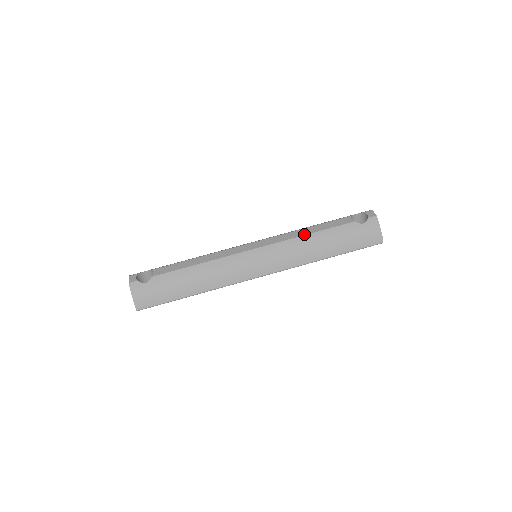
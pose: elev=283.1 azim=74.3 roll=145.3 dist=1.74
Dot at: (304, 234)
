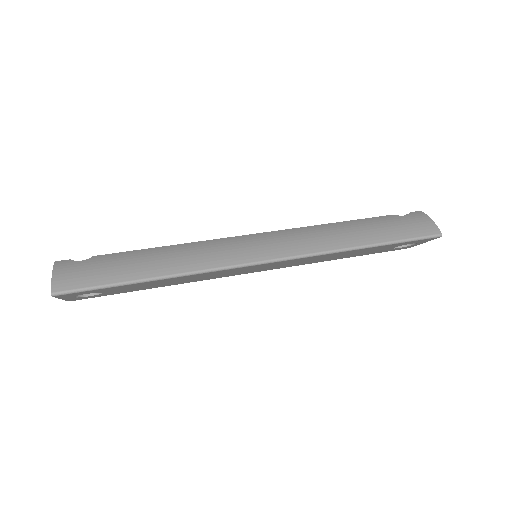
Dot at: (324, 224)
